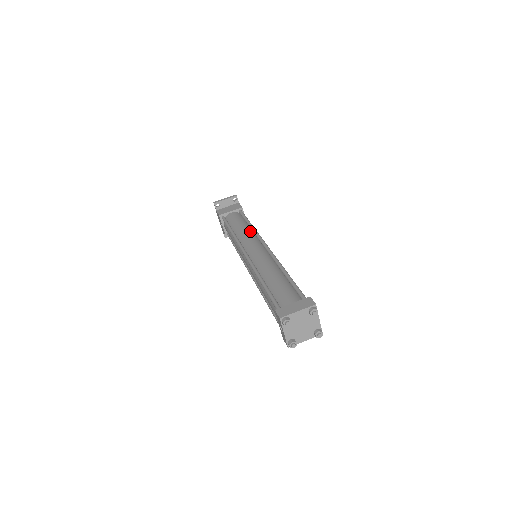
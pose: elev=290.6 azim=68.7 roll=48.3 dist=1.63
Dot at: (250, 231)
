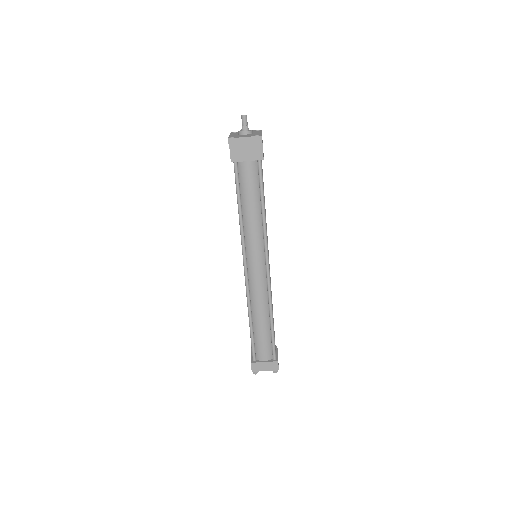
Dot at: (260, 226)
